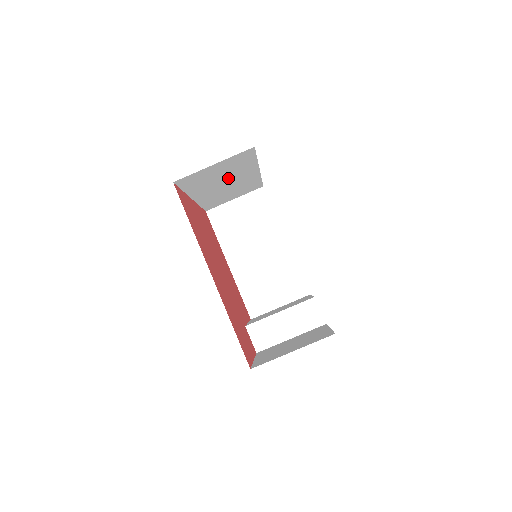
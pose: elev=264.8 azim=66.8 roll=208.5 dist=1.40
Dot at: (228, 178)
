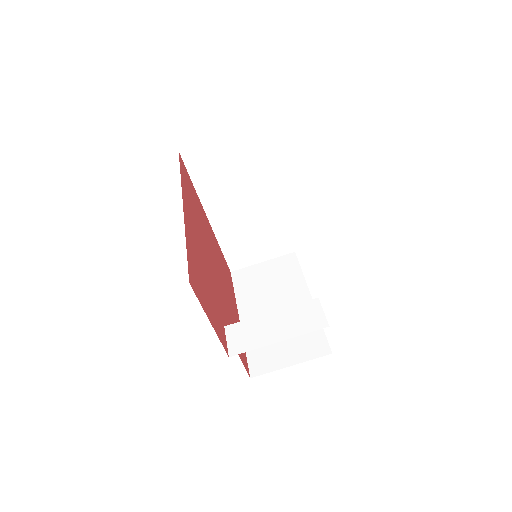
Dot at: (243, 191)
